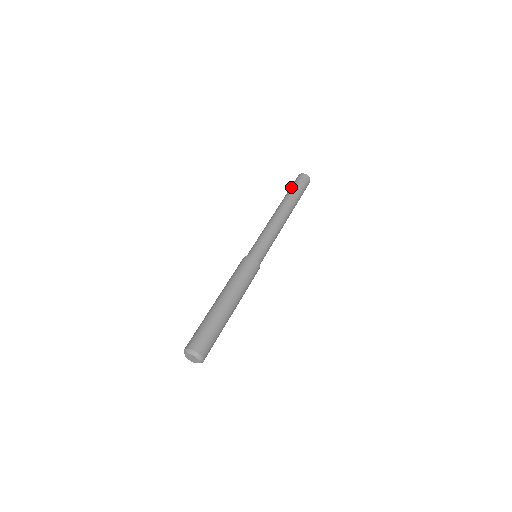
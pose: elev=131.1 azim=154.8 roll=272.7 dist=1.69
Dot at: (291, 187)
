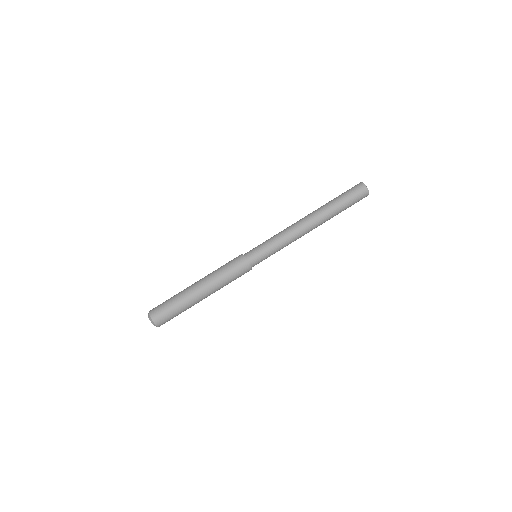
Dot at: (341, 196)
